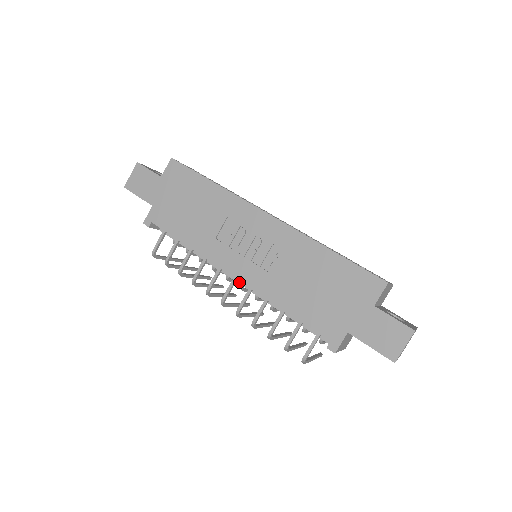
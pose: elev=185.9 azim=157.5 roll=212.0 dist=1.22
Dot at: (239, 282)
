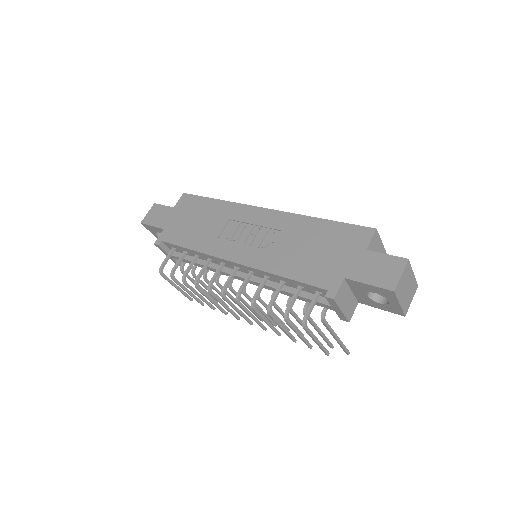
Dot at: (240, 275)
